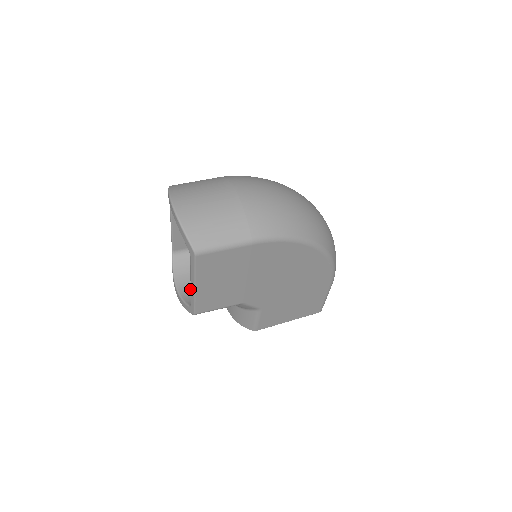
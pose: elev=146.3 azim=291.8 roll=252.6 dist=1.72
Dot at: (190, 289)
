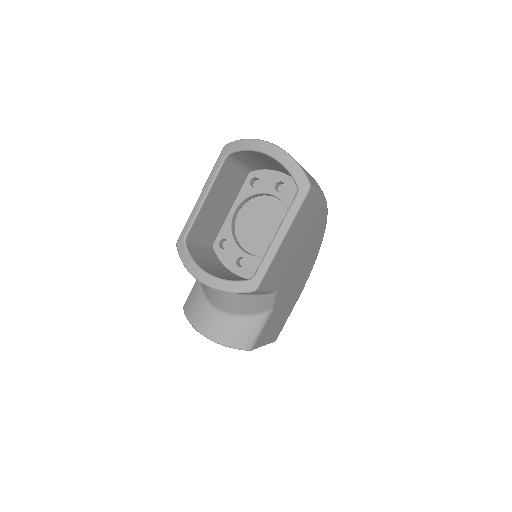
Dot at: (221, 276)
